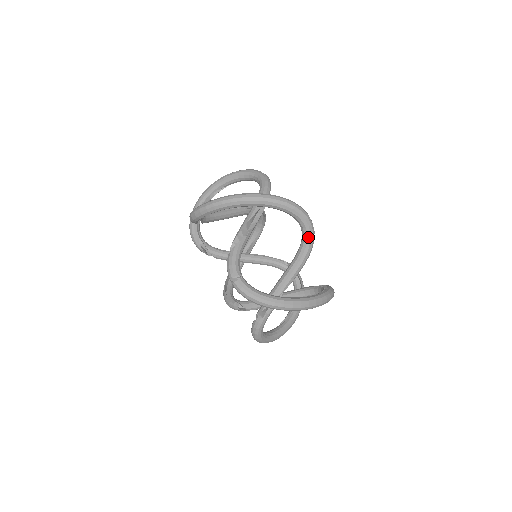
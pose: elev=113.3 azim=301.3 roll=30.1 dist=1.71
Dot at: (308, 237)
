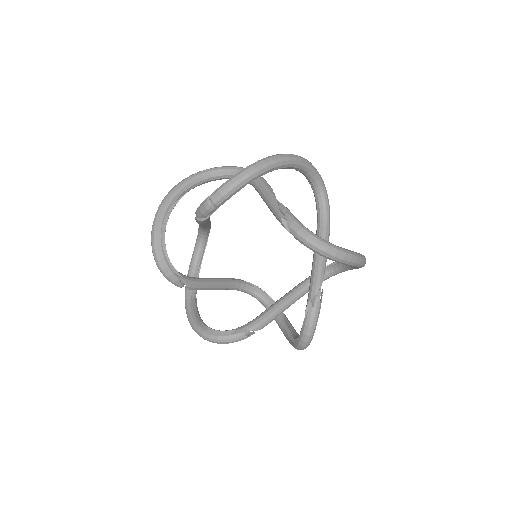
Dot at: occluded
